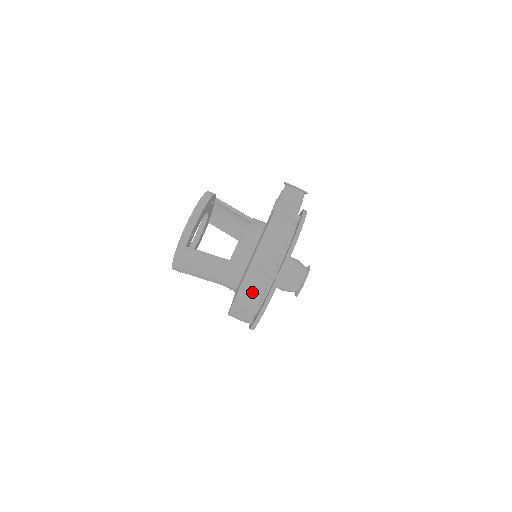
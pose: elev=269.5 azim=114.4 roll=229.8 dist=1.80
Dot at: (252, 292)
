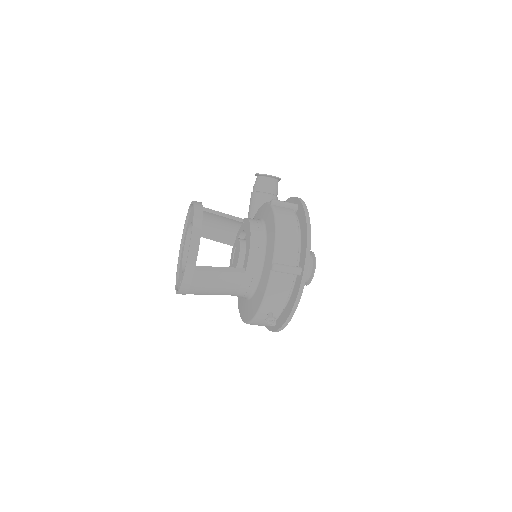
Dot at: (279, 294)
